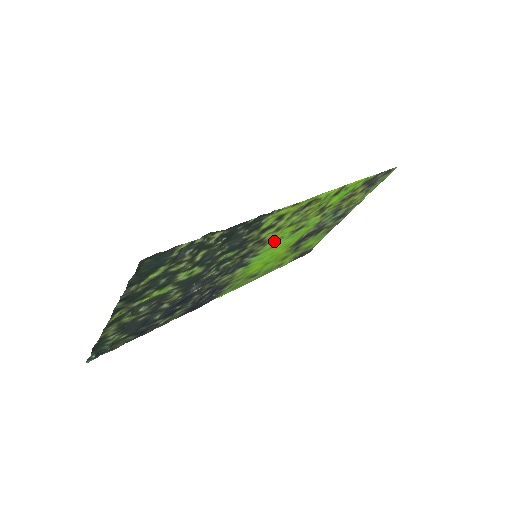
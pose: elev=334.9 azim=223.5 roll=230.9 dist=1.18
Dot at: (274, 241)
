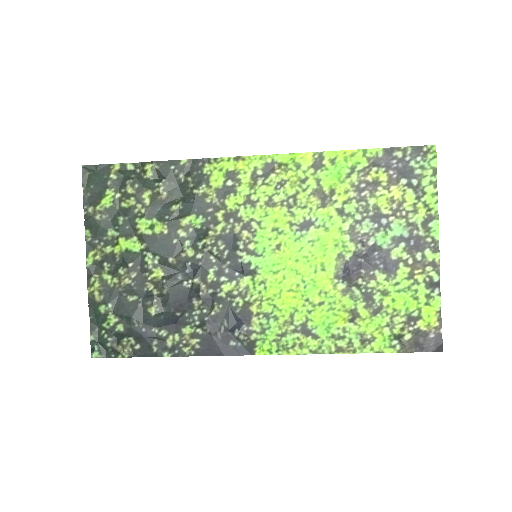
Dot at: (269, 233)
